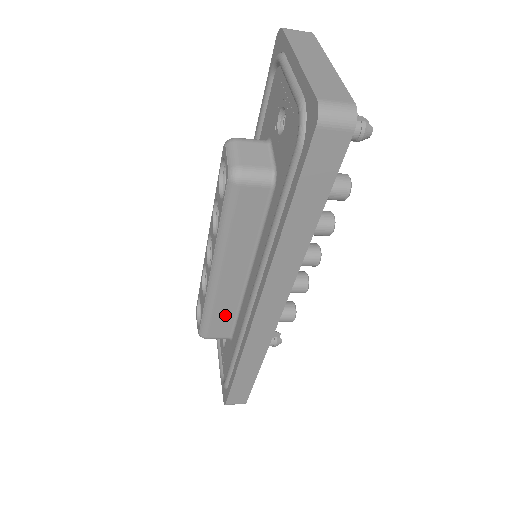
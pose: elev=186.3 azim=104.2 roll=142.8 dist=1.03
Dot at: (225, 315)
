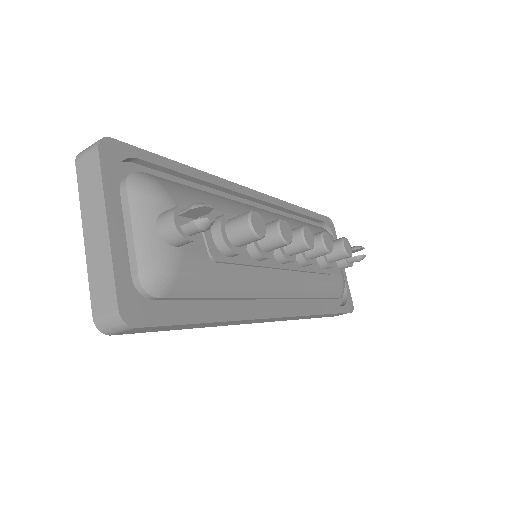
Dot at: occluded
